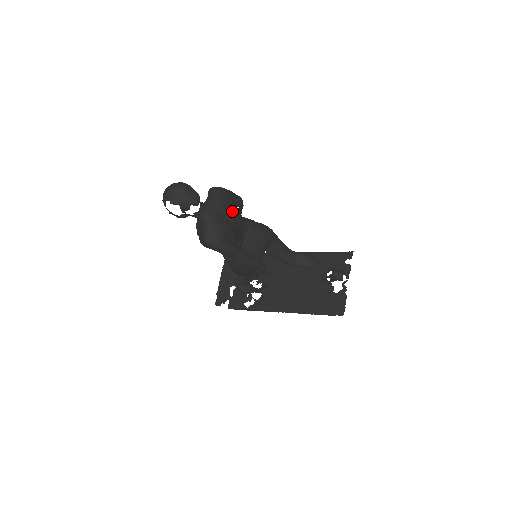
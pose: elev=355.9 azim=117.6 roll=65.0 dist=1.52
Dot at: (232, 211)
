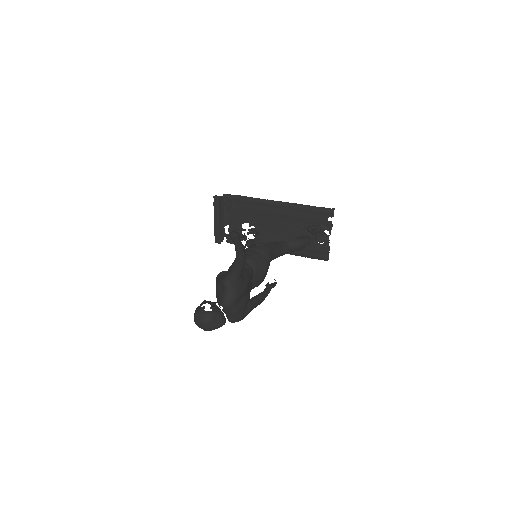
Dot at: (245, 290)
